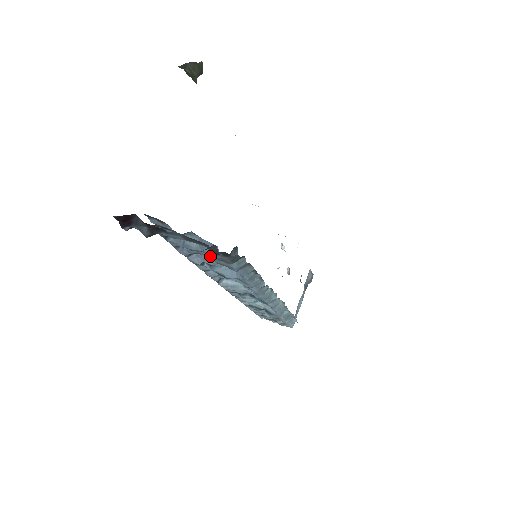
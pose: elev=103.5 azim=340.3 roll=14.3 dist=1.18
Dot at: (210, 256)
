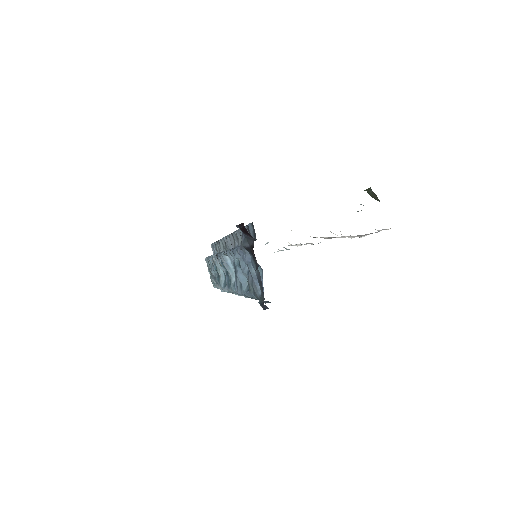
Dot at: (251, 277)
